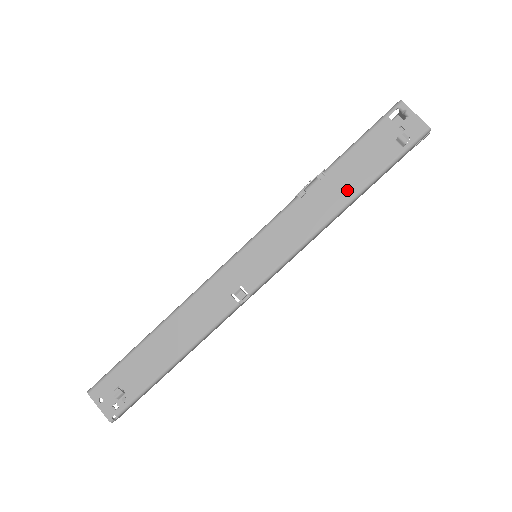
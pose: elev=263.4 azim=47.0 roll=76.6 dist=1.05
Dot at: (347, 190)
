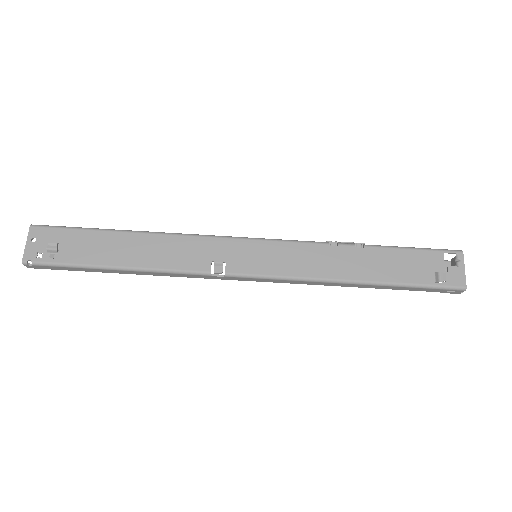
Dot at: (368, 272)
